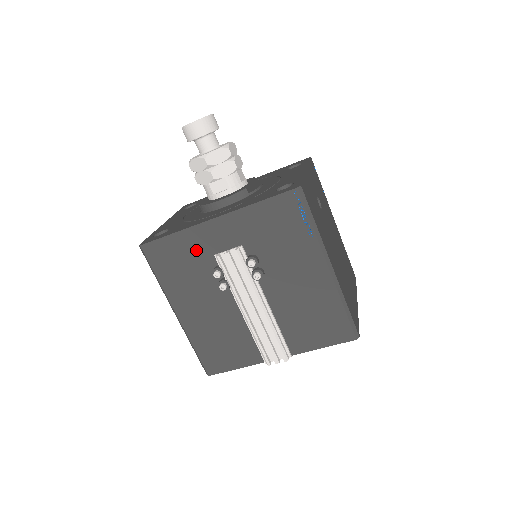
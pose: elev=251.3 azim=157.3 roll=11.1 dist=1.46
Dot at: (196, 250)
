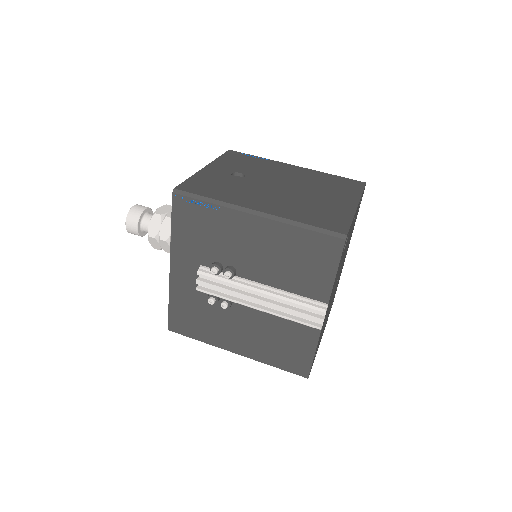
Dot at: (189, 299)
